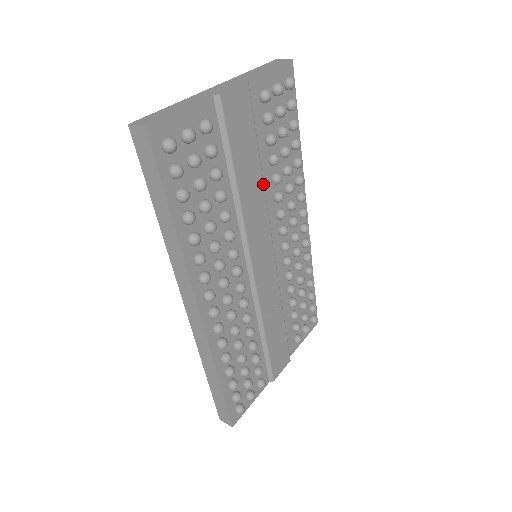
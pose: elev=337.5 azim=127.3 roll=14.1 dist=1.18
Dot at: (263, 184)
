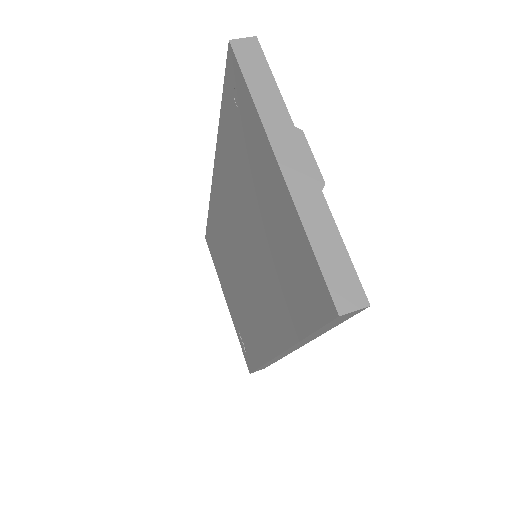
Dot at: occluded
